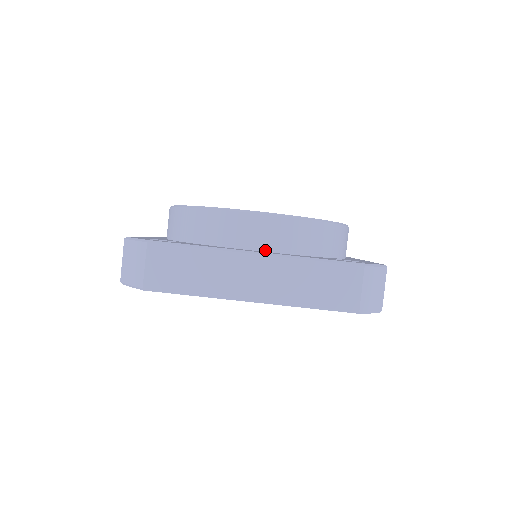
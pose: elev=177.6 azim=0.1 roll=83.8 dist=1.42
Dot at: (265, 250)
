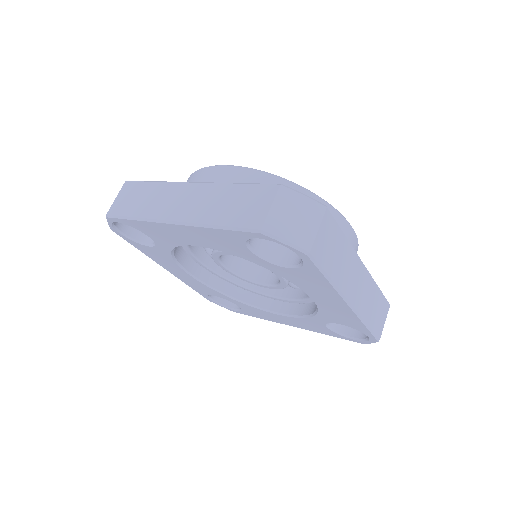
Dot at: occluded
